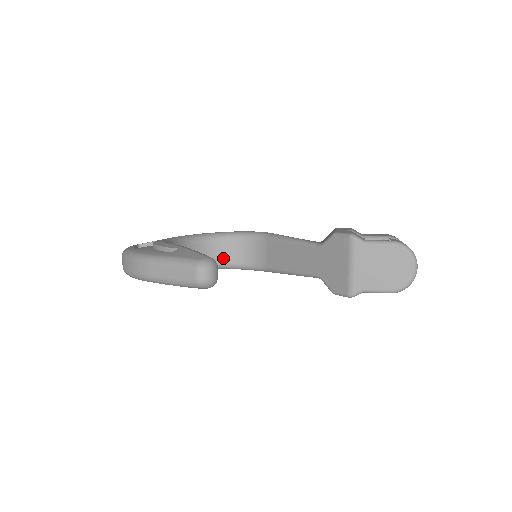
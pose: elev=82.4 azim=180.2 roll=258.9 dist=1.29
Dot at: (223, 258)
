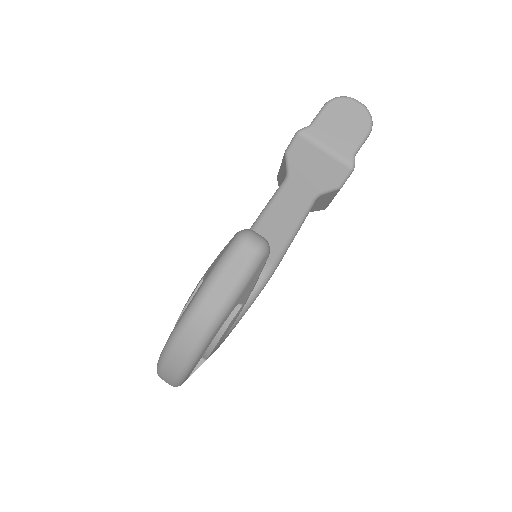
Dot at: occluded
